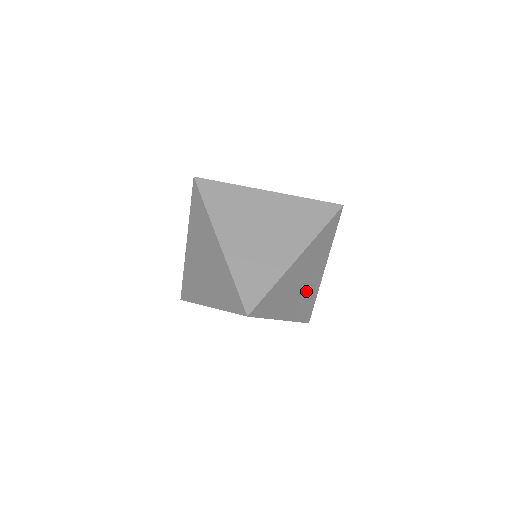
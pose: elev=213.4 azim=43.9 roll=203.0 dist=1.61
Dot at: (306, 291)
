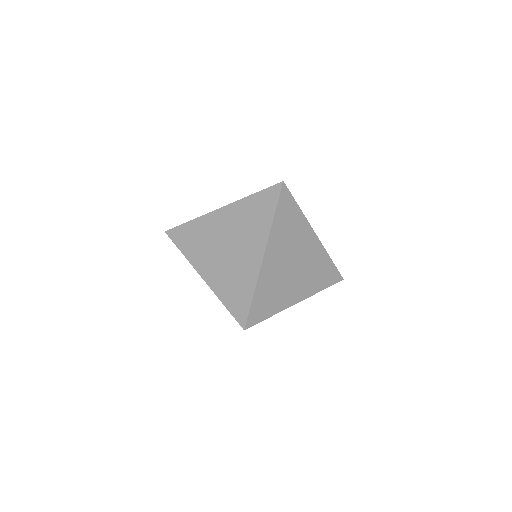
Dot at: (283, 282)
